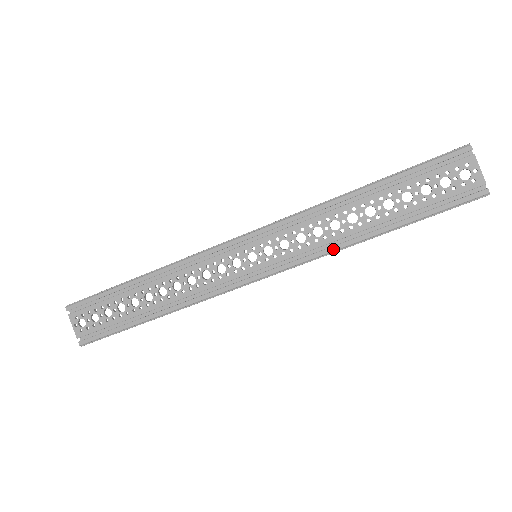
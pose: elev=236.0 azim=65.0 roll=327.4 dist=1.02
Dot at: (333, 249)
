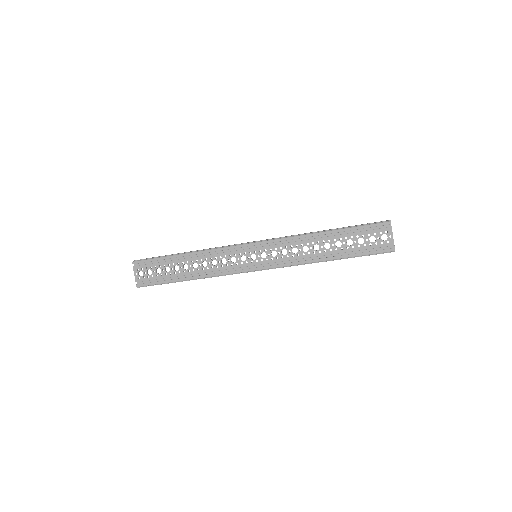
Dot at: (302, 263)
